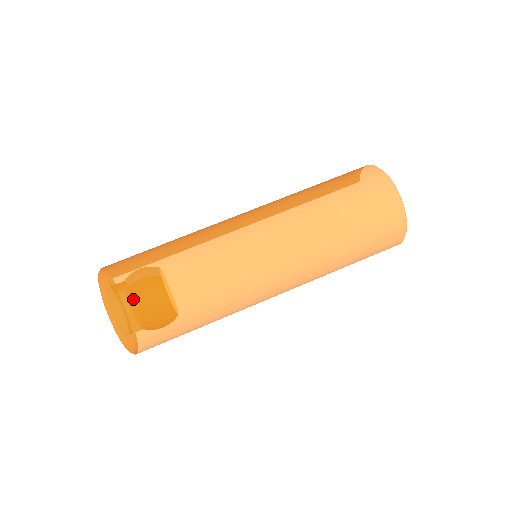
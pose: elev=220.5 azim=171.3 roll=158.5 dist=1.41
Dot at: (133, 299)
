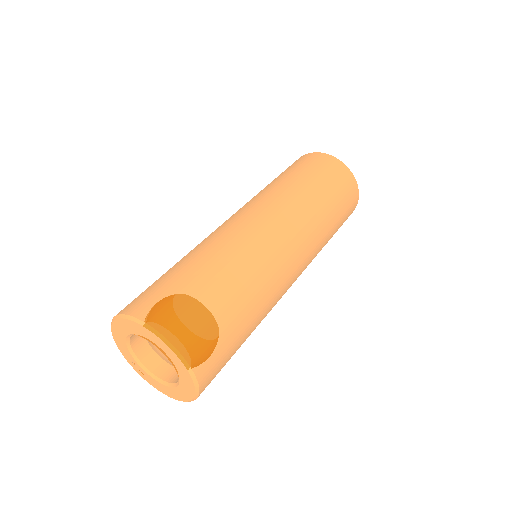
Dot at: (155, 297)
